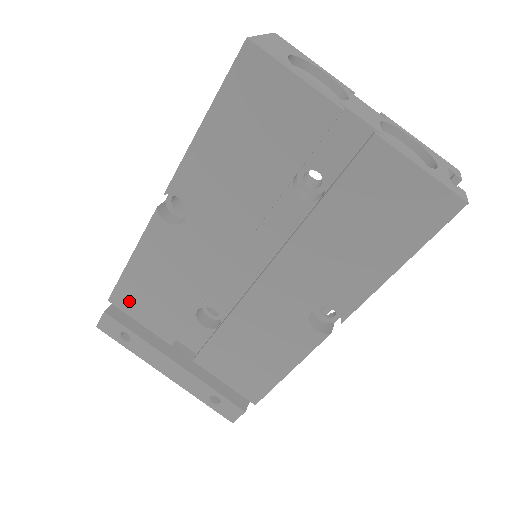
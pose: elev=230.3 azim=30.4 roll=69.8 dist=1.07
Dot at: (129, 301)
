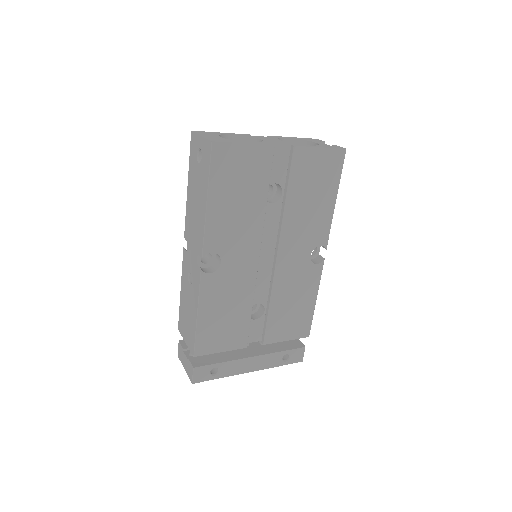
Dot at: (208, 344)
